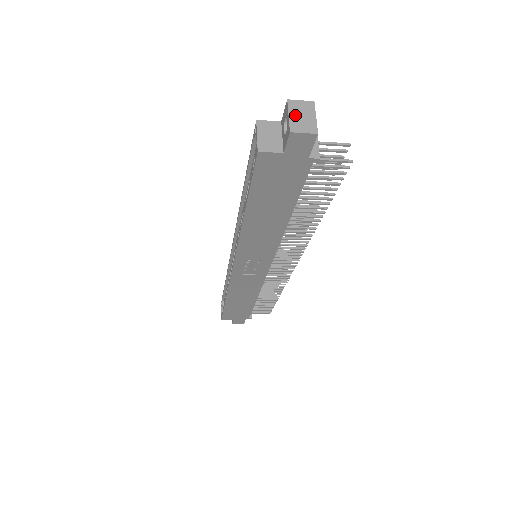
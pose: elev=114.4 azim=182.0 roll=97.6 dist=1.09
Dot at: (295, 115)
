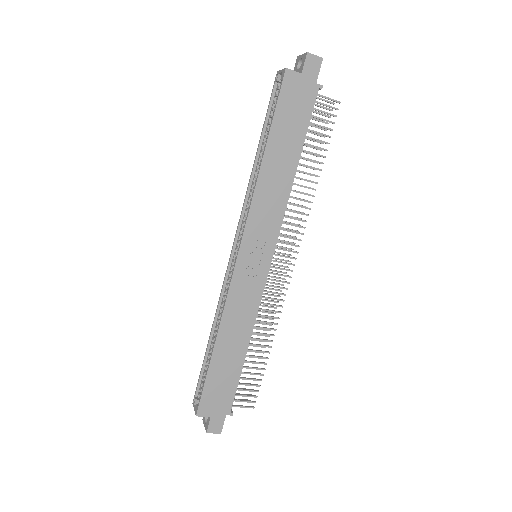
Dot at: occluded
